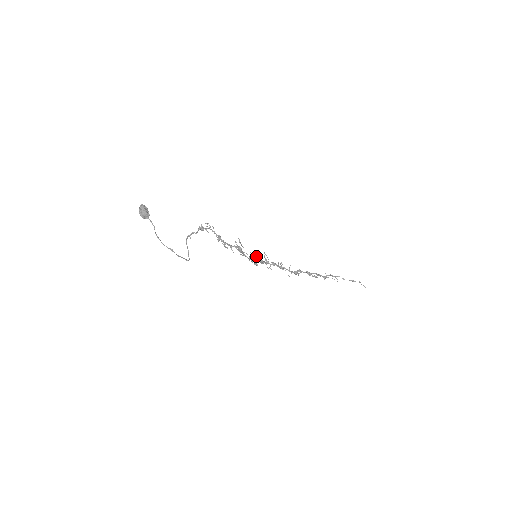
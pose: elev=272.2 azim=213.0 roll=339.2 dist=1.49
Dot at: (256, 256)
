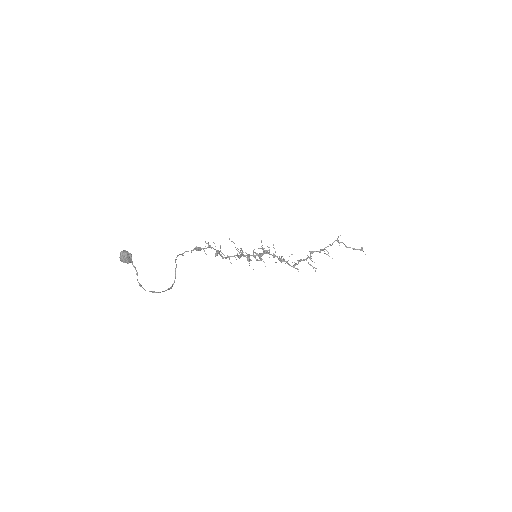
Dot at: (256, 259)
